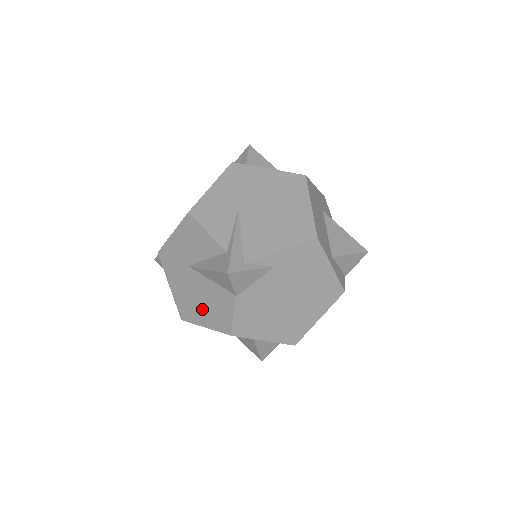
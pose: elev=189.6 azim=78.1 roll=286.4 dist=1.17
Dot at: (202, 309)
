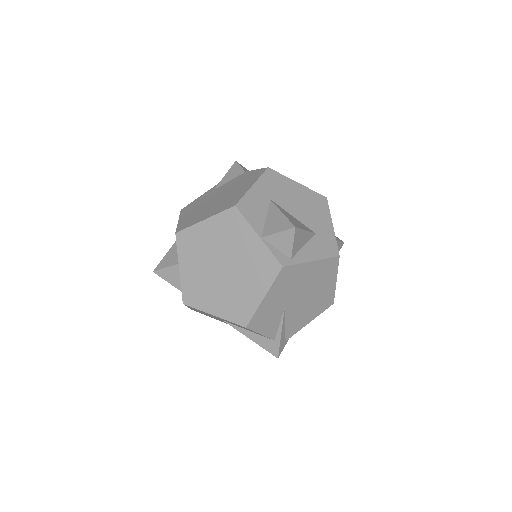
Dot at: occluded
